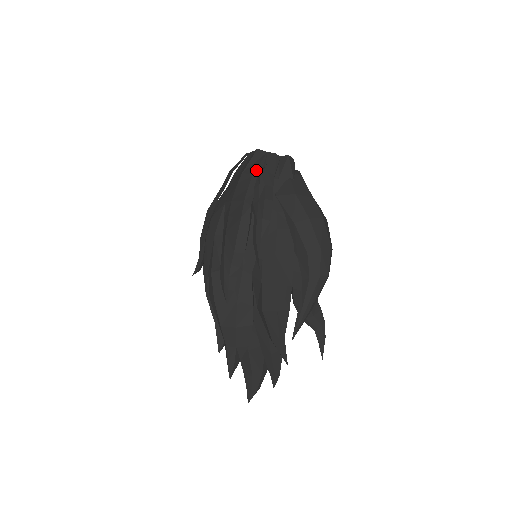
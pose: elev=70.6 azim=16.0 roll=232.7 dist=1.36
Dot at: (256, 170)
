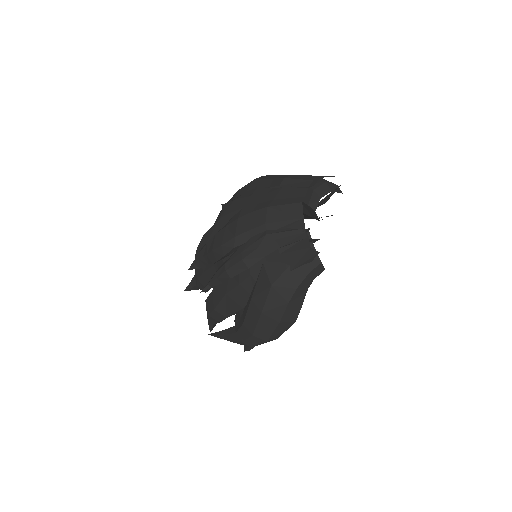
Dot at: (273, 223)
